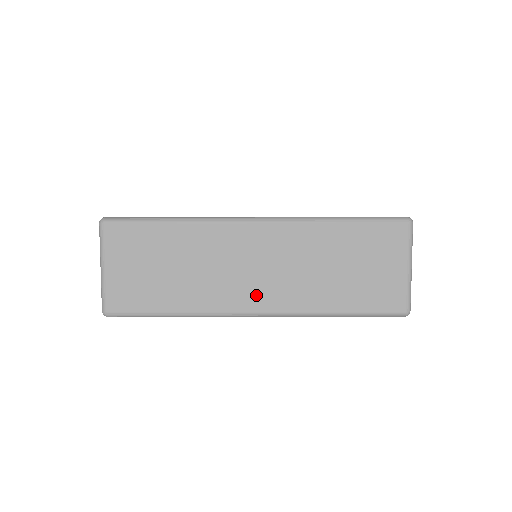
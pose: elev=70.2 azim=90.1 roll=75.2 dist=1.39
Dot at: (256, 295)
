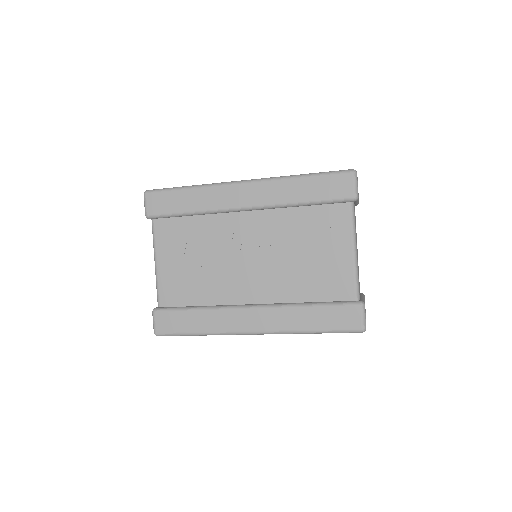
Dot at: occluded
